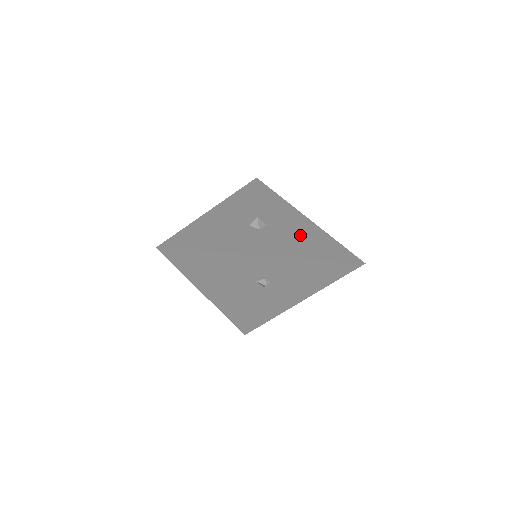
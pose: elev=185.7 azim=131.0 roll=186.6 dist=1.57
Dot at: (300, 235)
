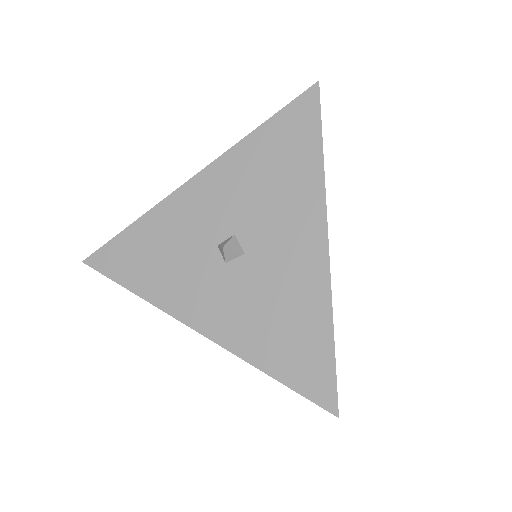
Dot at: (280, 301)
